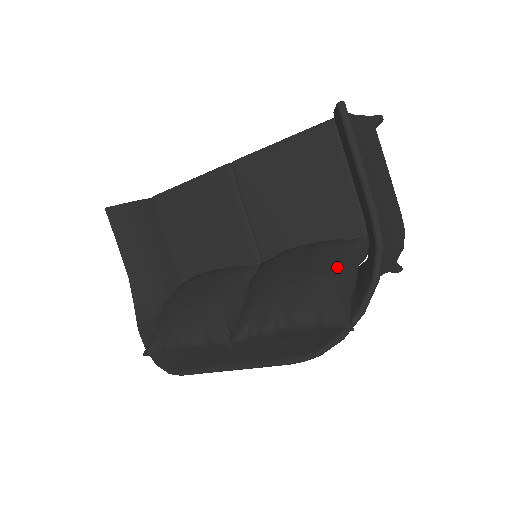
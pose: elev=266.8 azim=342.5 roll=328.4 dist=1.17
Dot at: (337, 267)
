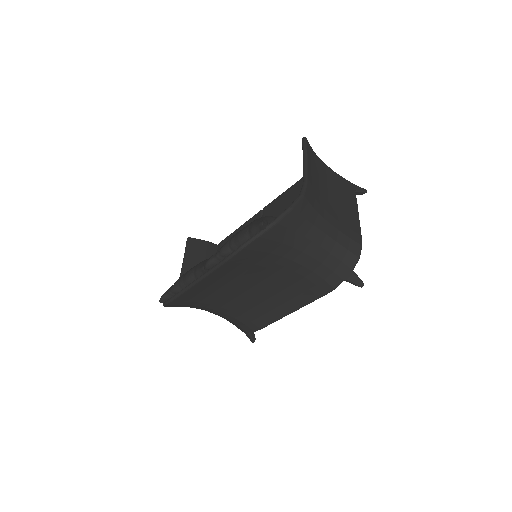
Dot at: occluded
